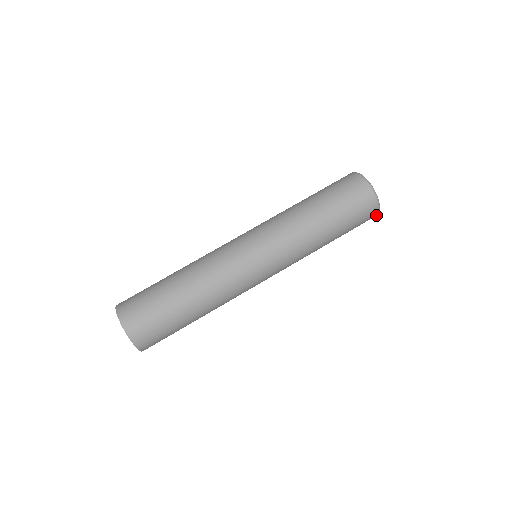
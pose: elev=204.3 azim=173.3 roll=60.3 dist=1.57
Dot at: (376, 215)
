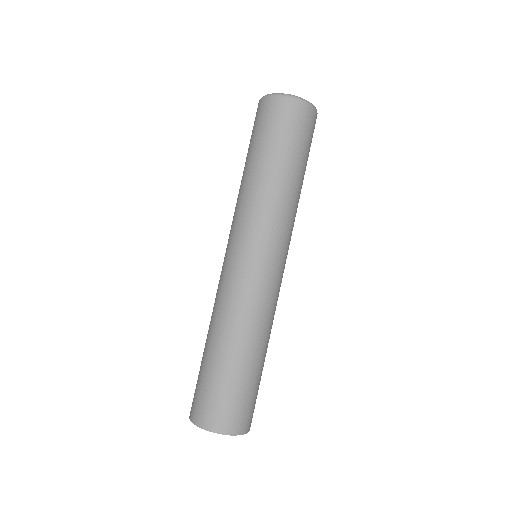
Dot at: occluded
